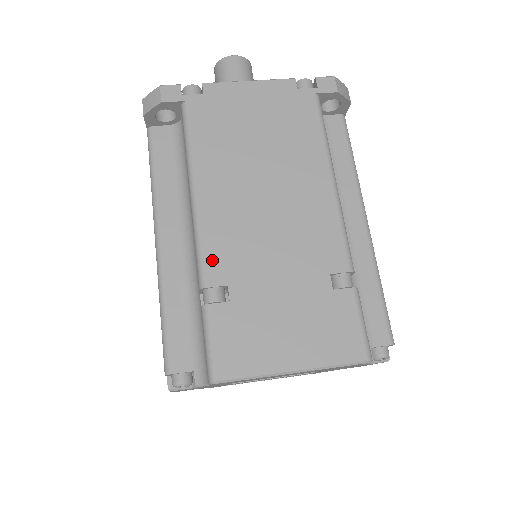
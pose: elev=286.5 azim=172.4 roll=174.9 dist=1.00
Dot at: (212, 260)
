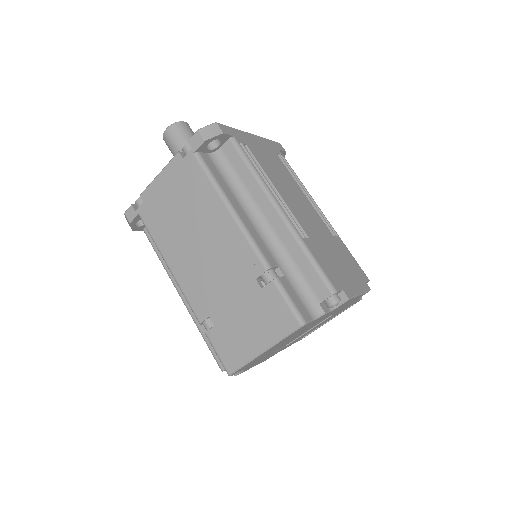
Dot at: (196, 305)
